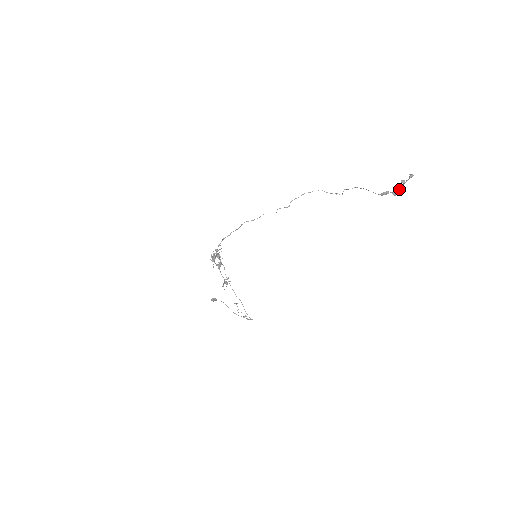
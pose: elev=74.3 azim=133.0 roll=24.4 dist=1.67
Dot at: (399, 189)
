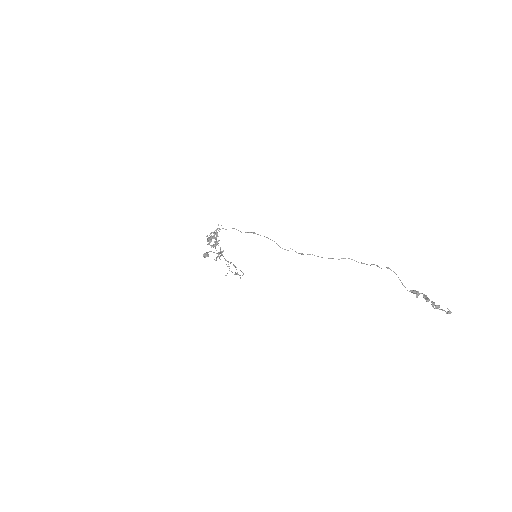
Dot at: (431, 302)
